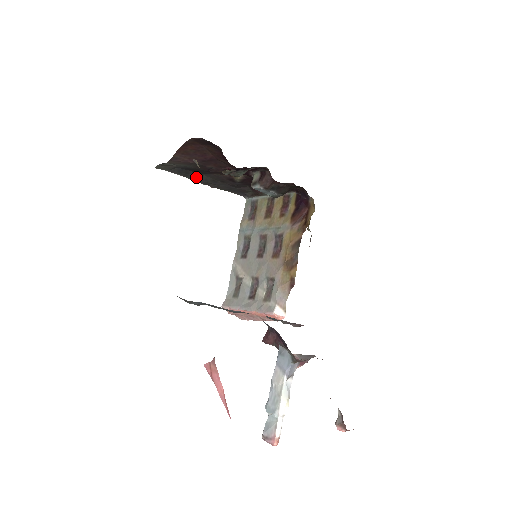
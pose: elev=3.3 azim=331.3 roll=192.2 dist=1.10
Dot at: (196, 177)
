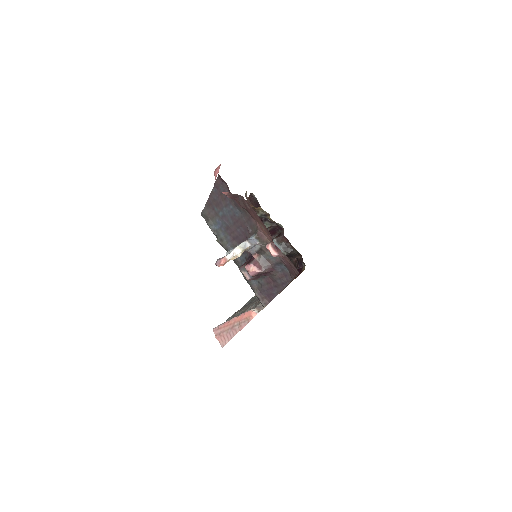
Dot at: occluded
